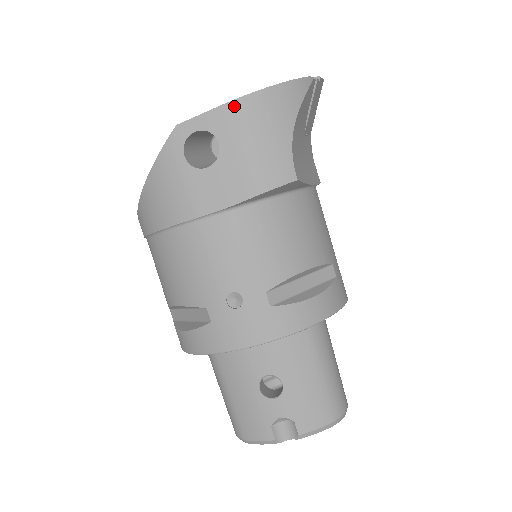
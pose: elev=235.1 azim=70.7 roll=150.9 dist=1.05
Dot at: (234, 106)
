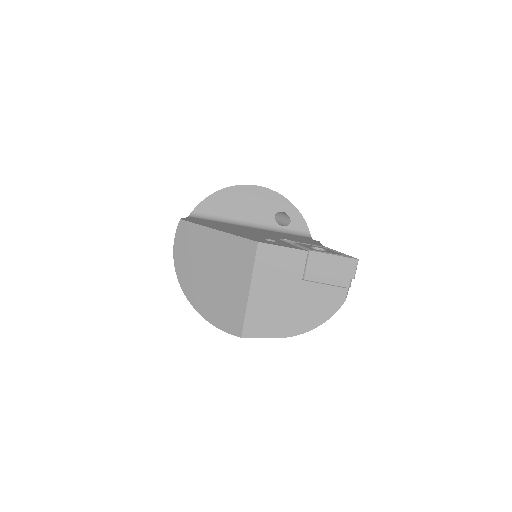
Dot at: (285, 337)
